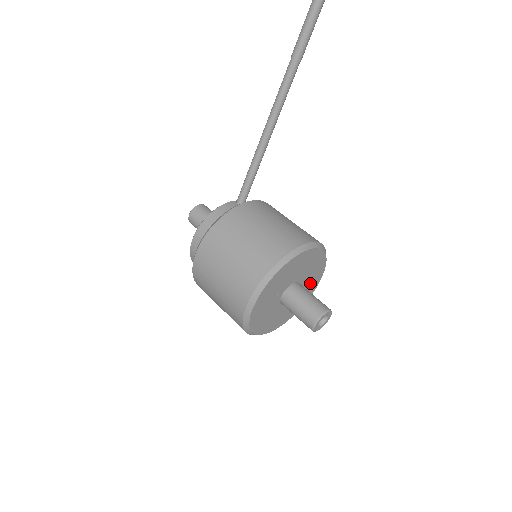
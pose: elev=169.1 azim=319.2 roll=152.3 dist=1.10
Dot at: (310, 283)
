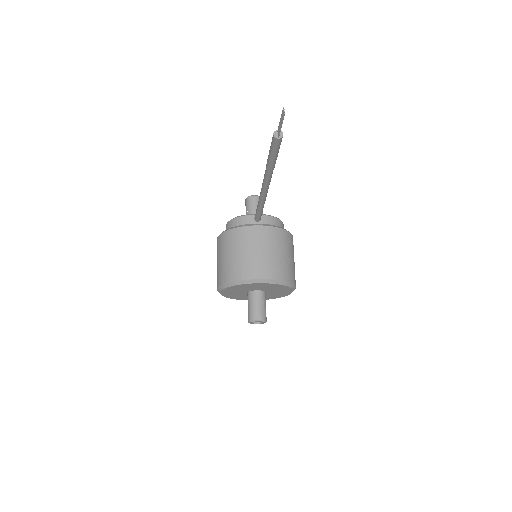
Dot at: (280, 291)
